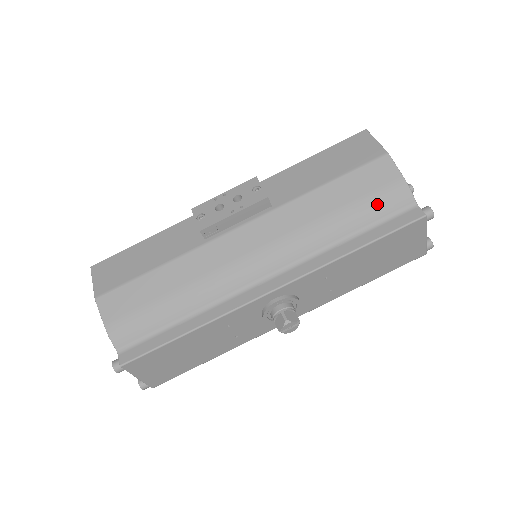
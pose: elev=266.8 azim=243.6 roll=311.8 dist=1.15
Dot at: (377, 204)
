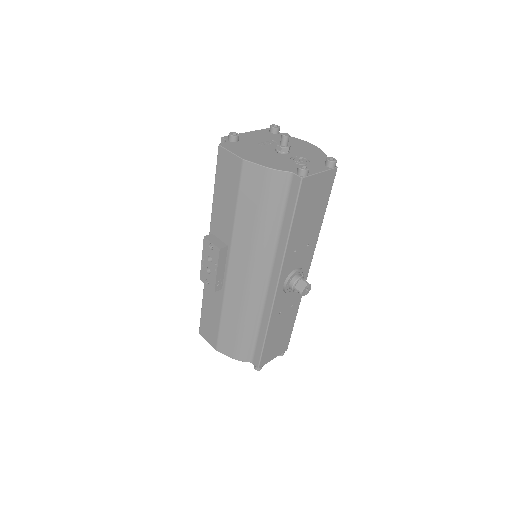
Dot at: (271, 197)
